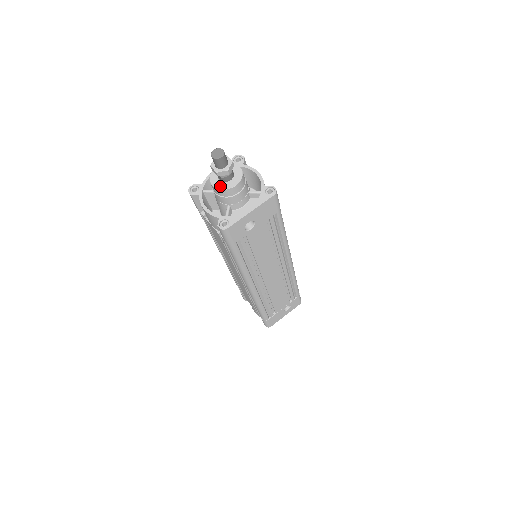
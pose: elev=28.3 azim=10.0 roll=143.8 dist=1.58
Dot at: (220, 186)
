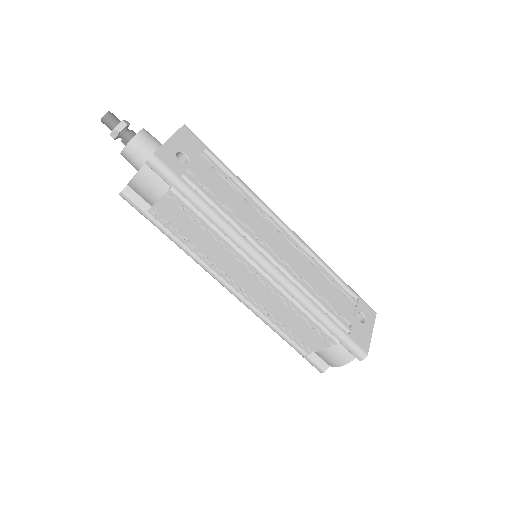
Dot at: (128, 142)
